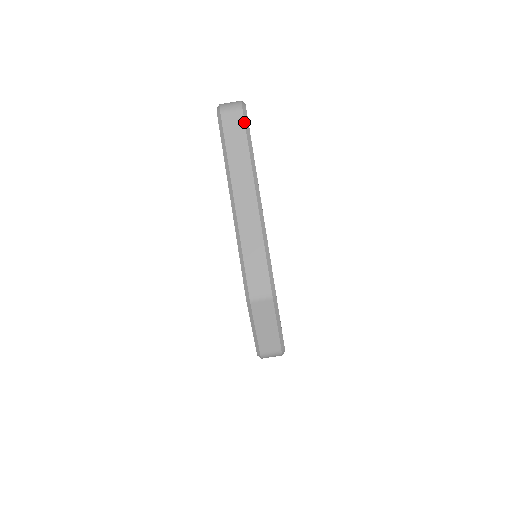
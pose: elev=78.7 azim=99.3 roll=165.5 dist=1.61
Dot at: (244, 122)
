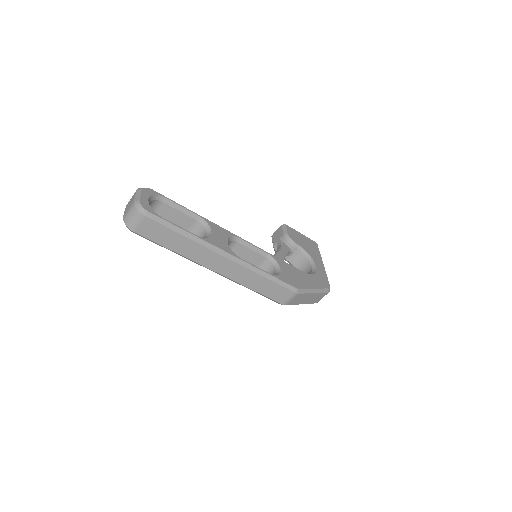
Dot at: (158, 223)
